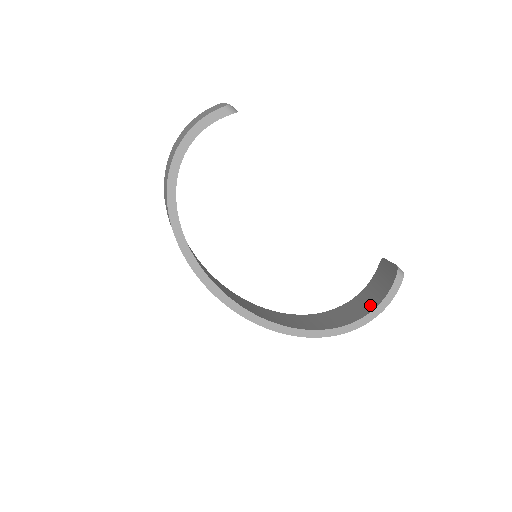
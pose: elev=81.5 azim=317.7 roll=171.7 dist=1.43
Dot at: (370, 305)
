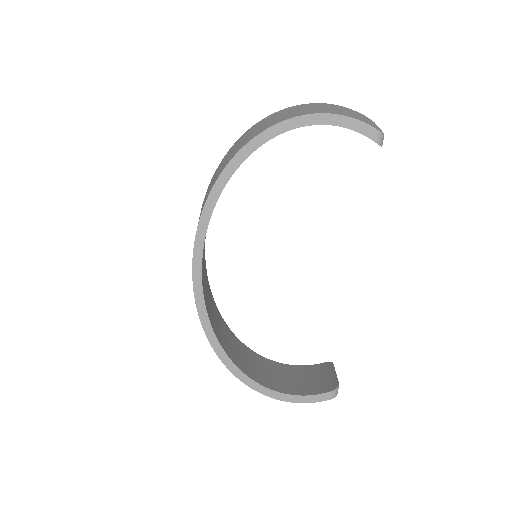
Dot at: (286, 386)
